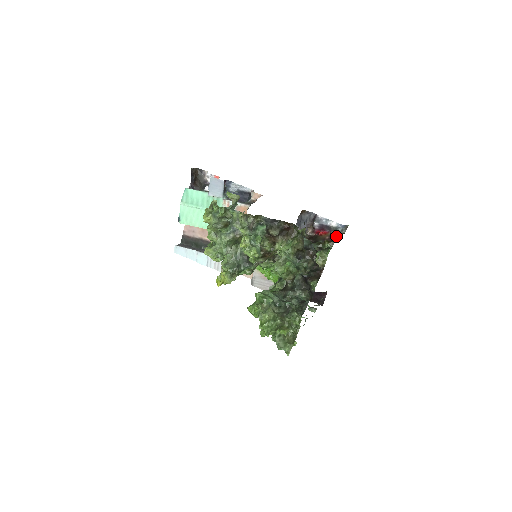
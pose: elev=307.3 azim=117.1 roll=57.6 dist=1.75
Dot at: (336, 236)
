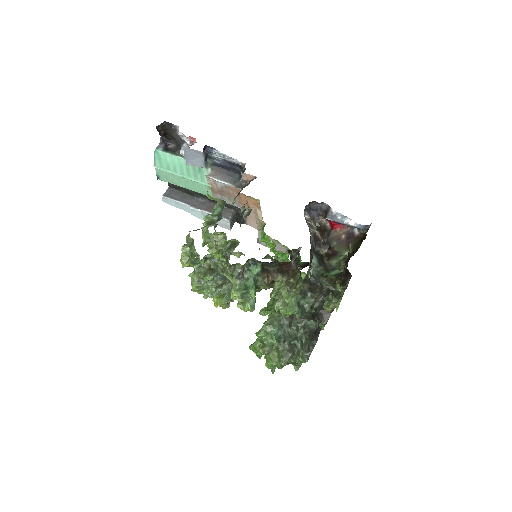
Dot at: (350, 274)
